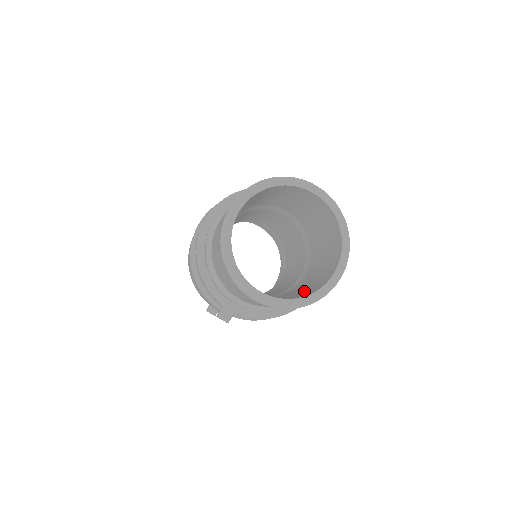
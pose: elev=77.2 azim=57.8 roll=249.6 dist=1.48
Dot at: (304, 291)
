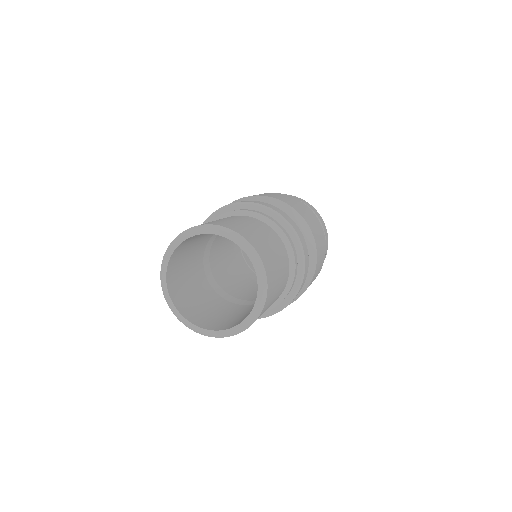
Dot at: (212, 317)
